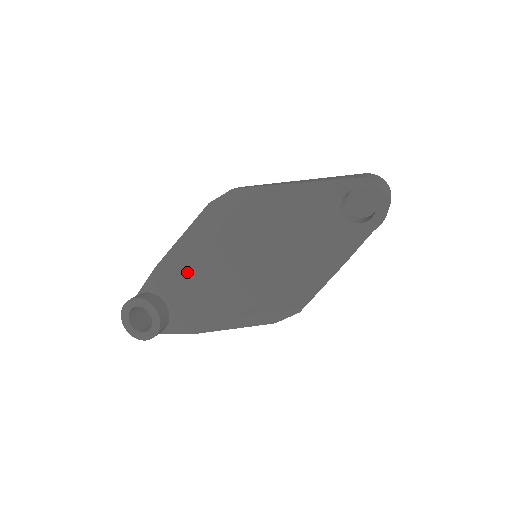
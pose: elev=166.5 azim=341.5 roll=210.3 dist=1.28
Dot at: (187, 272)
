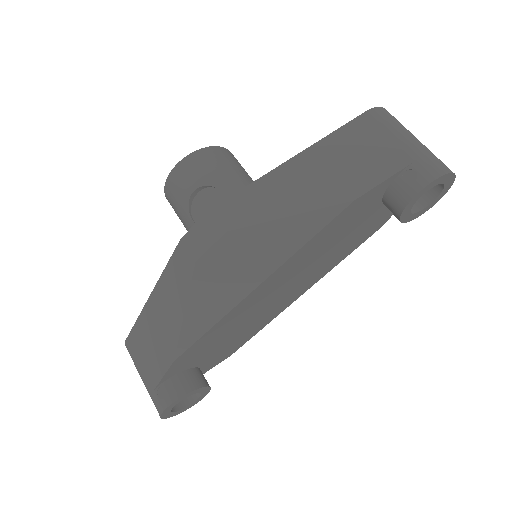
Dot at: (215, 338)
